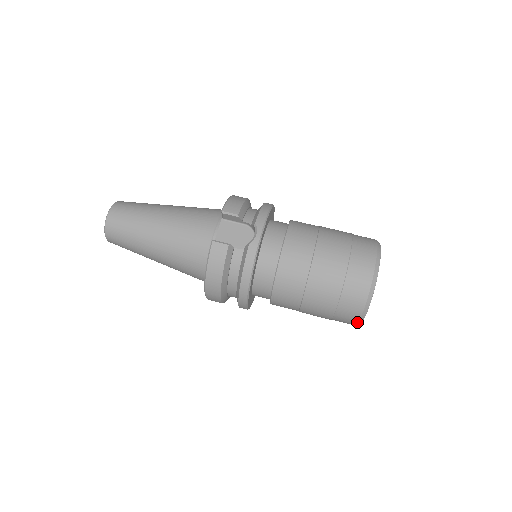
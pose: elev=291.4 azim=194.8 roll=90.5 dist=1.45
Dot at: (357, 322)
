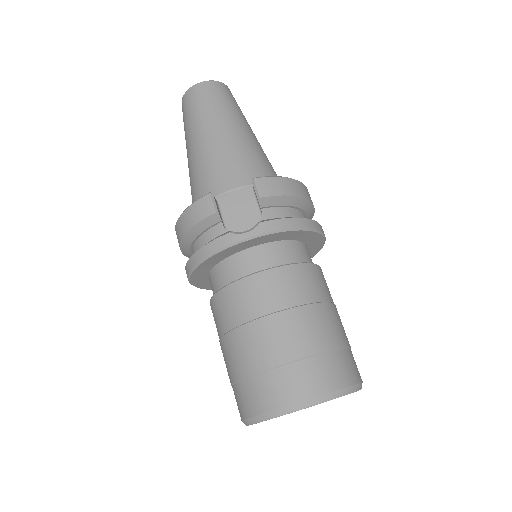
Dot at: (241, 419)
